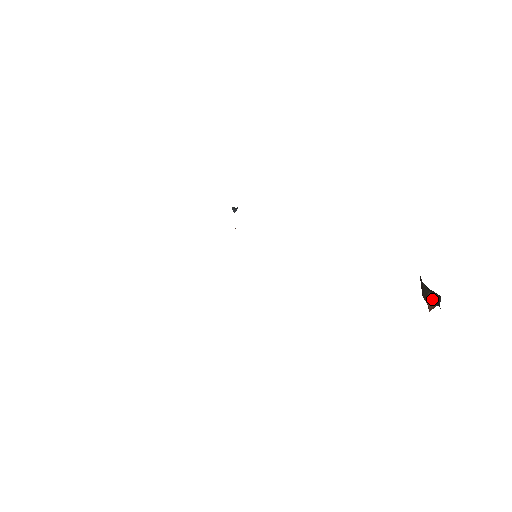
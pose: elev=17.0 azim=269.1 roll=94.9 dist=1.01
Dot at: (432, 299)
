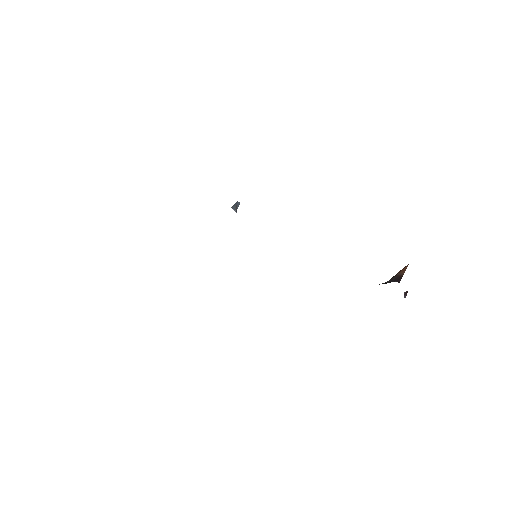
Dot at: occluded
